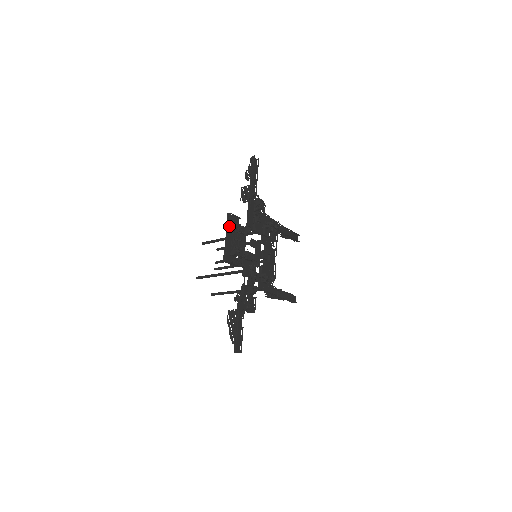
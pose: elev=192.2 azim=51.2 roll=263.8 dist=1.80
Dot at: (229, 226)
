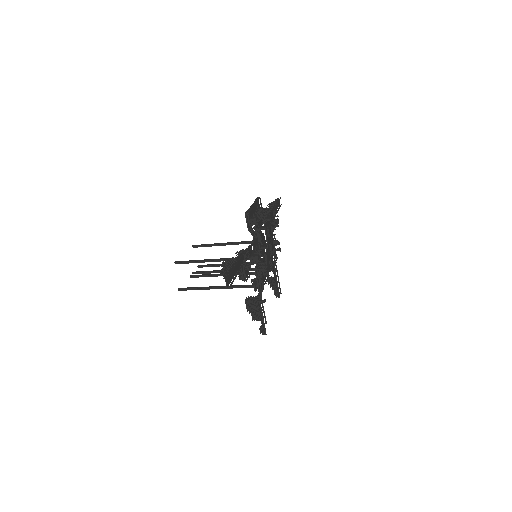
Dot at: (255, 204)
